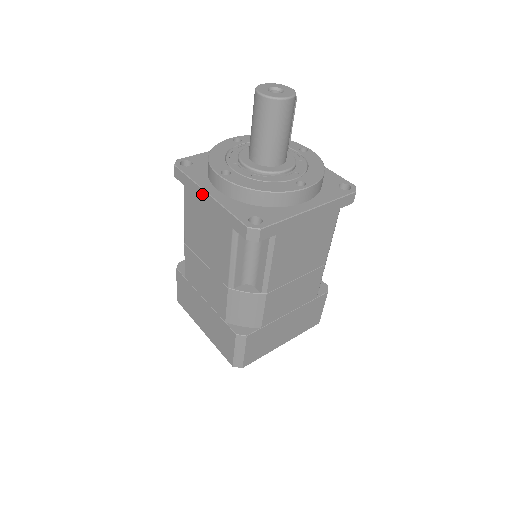
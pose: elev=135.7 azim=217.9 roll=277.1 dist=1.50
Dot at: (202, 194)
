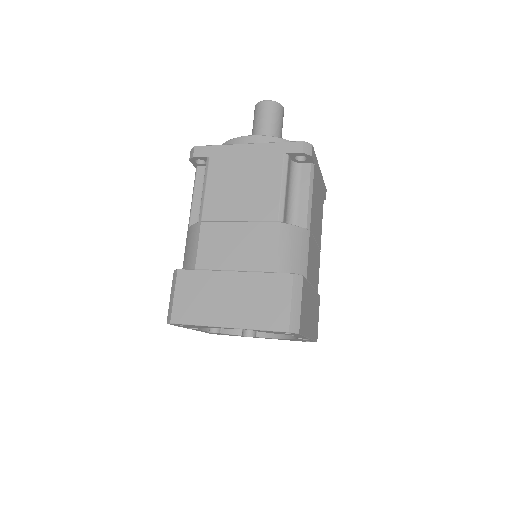
Dot at: (239, 148)
